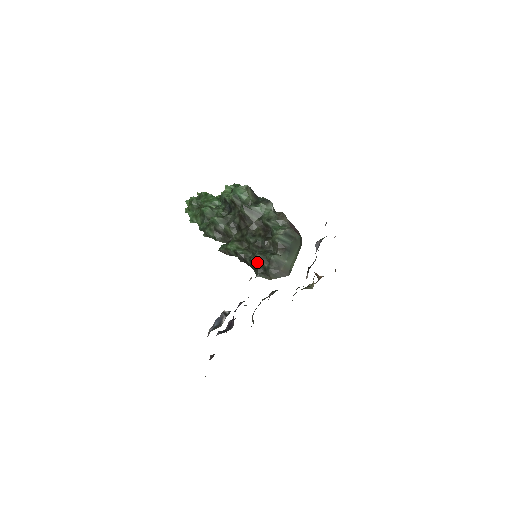
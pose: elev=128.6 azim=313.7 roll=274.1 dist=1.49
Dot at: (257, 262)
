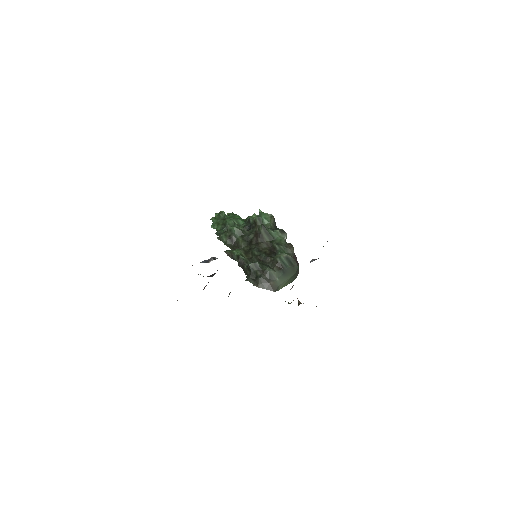
Dot at: (253, 268)
